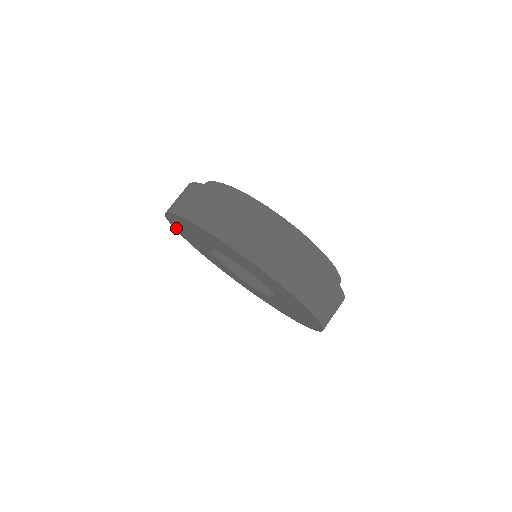
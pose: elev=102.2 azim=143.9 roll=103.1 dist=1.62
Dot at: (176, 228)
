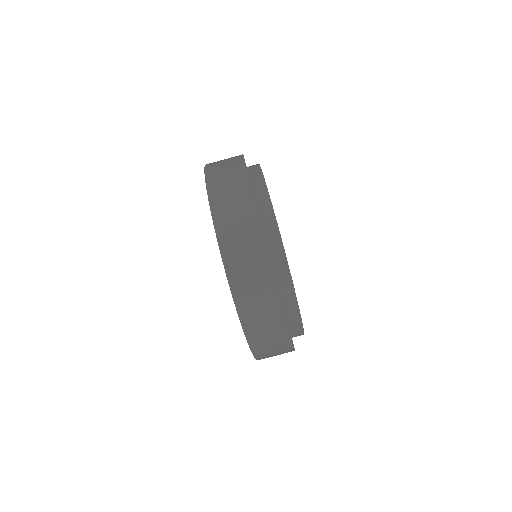
Dot at: occluded
